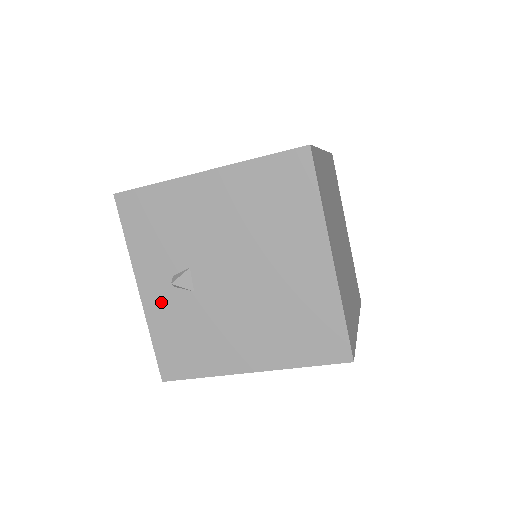
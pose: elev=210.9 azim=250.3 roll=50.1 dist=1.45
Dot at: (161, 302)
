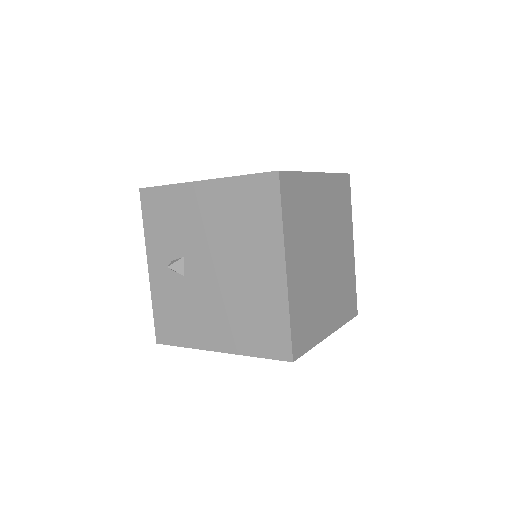
Dot at: (162, 280)
